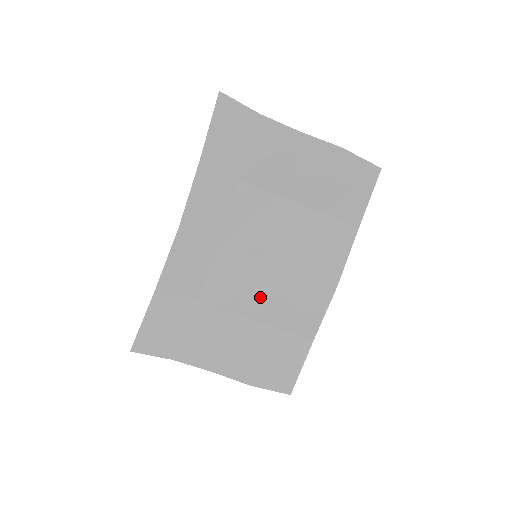
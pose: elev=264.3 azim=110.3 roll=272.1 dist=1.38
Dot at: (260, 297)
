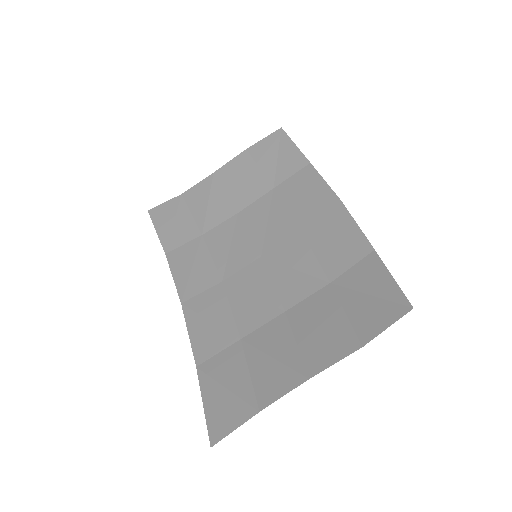
Dot at: (292, 278)
